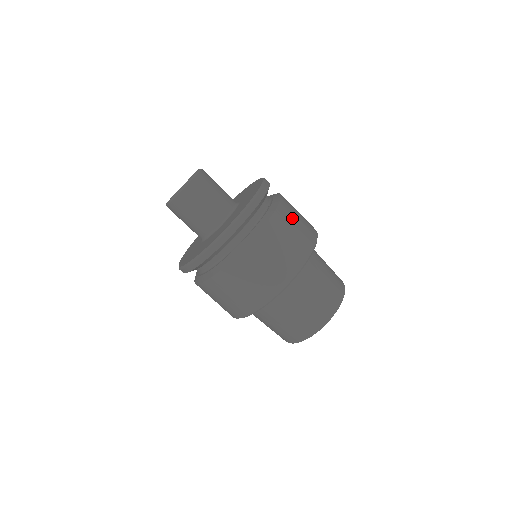
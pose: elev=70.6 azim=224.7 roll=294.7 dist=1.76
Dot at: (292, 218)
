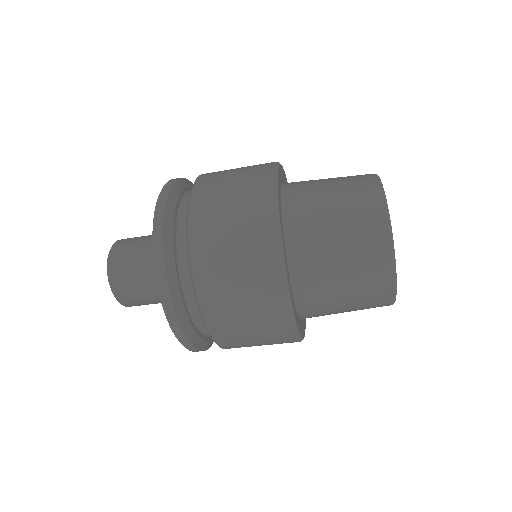
Dot at: (219, 199)
